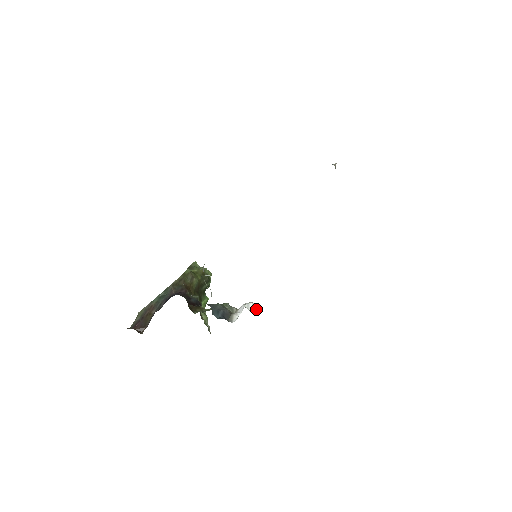
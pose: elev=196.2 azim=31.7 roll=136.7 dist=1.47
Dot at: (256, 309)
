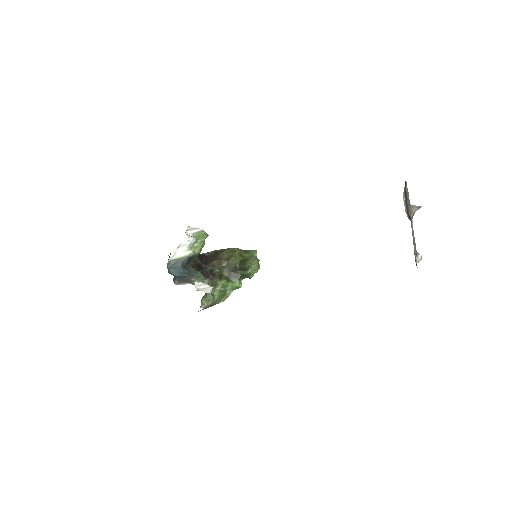
Dot at: (201, 290)
